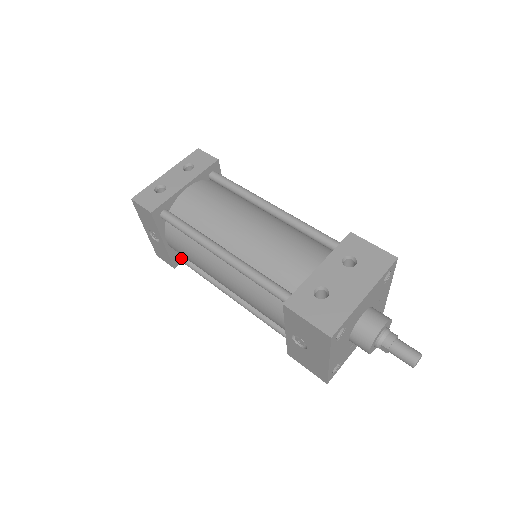
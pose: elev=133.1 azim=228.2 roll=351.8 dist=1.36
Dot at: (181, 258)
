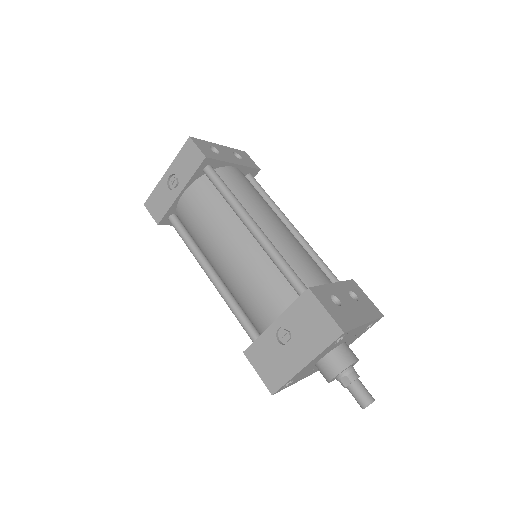
Dot at: (175, 219)
